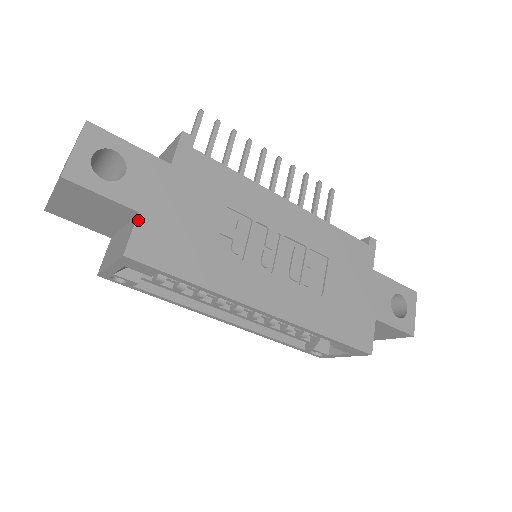
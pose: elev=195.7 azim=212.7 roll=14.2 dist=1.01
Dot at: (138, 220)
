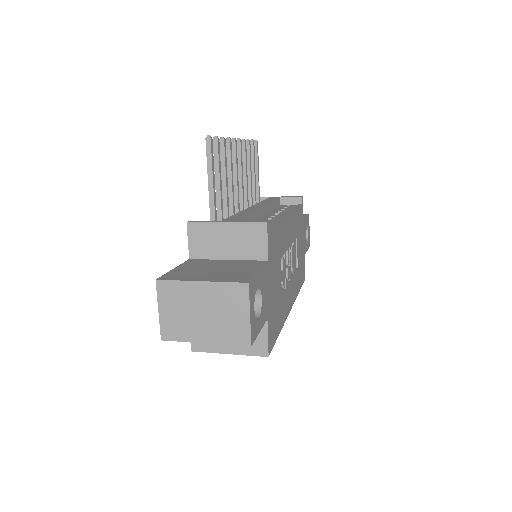
Dot at: (268, 325)
